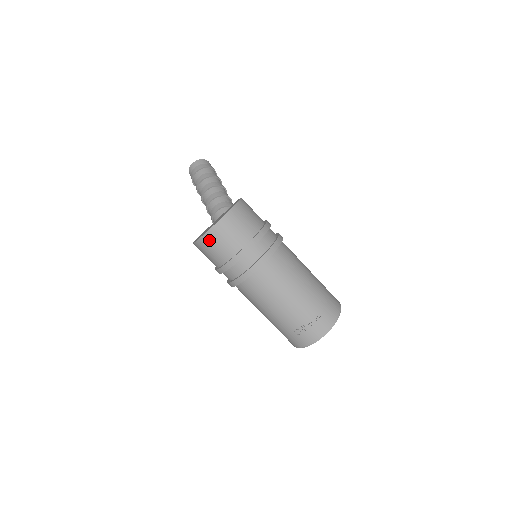
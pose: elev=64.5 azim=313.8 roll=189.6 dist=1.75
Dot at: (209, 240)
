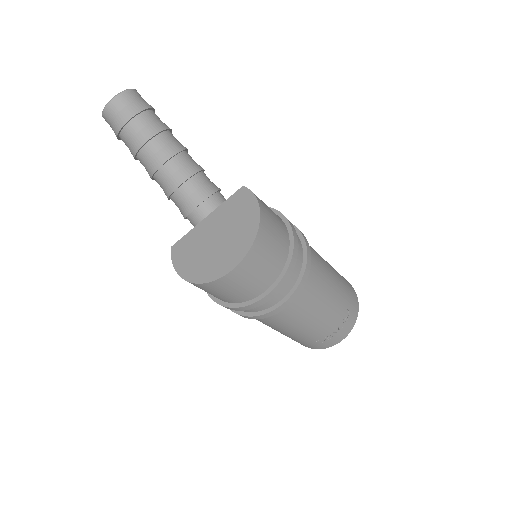
Dot at: (226, 284)
